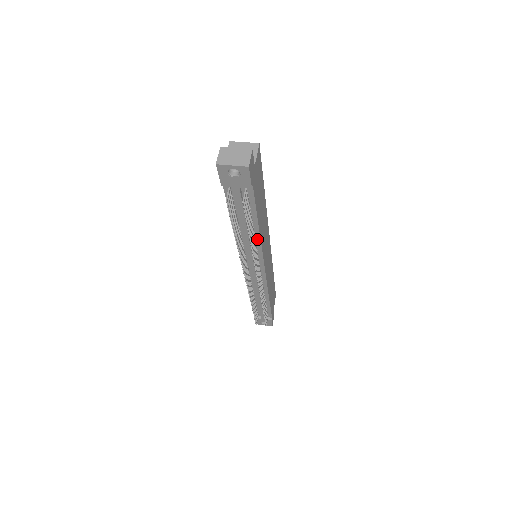
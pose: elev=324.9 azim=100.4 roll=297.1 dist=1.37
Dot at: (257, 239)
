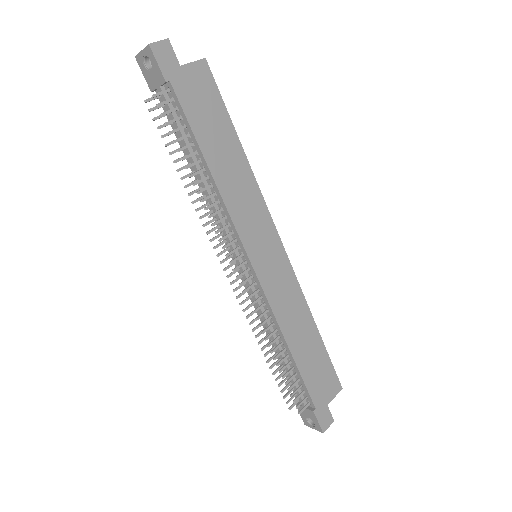
Dot at: (217, 192)
